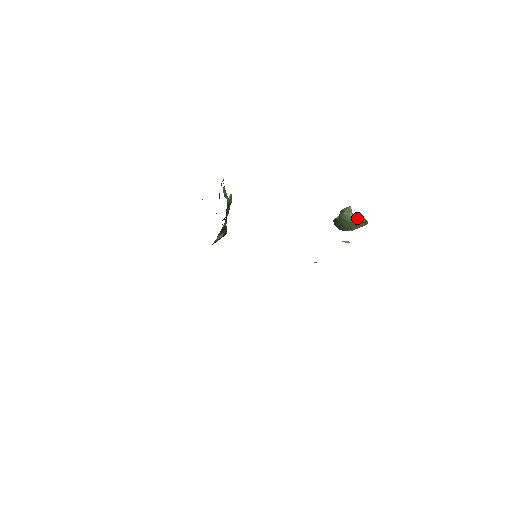
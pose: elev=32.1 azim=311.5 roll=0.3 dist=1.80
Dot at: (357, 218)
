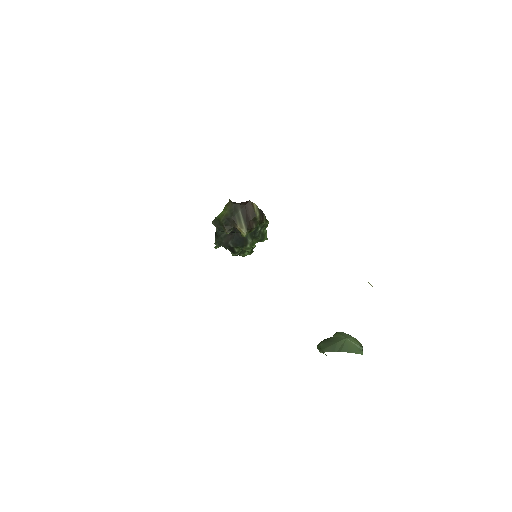
Dot at: (356, 340)
